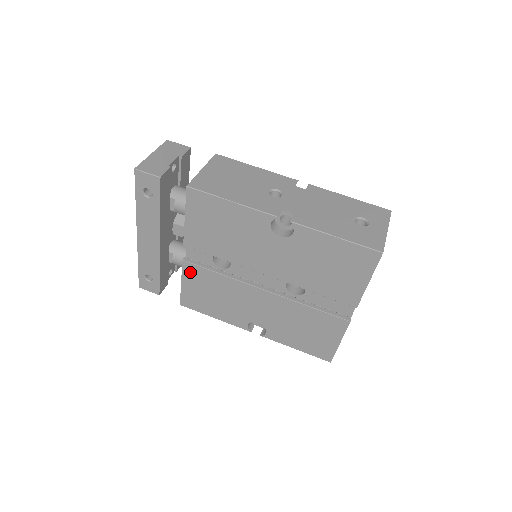
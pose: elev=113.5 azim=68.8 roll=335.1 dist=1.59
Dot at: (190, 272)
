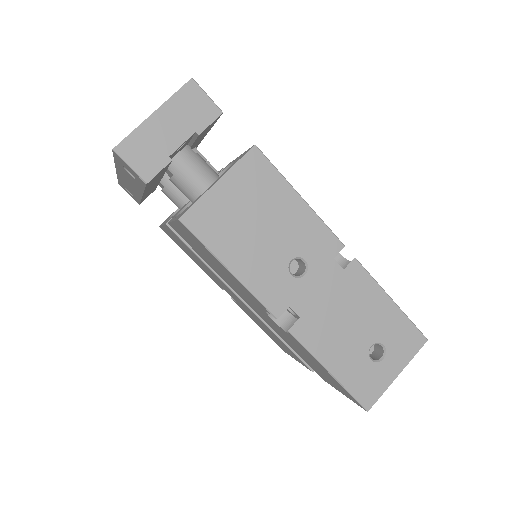
Dot at: (172, 233)
